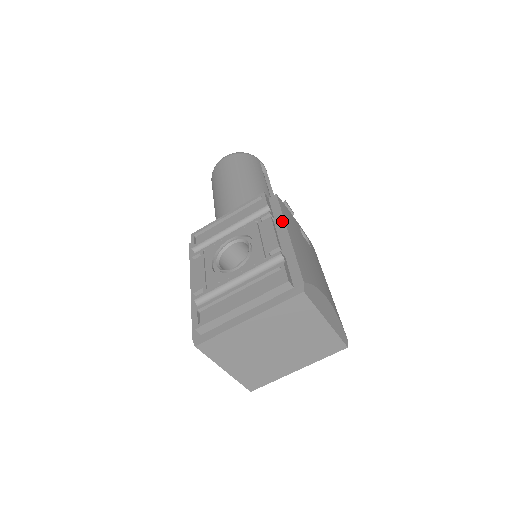
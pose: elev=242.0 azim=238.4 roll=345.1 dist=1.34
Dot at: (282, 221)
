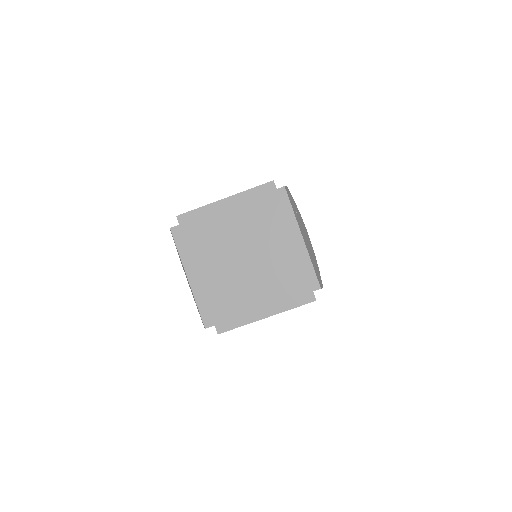
Dot at: occluded
